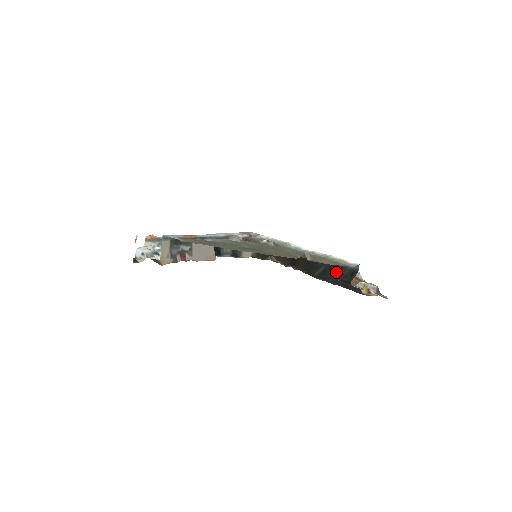
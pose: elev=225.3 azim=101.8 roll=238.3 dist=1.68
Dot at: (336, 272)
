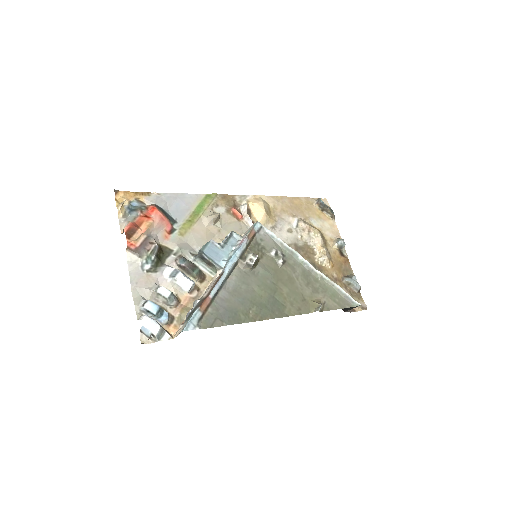
Dot at: occluded
